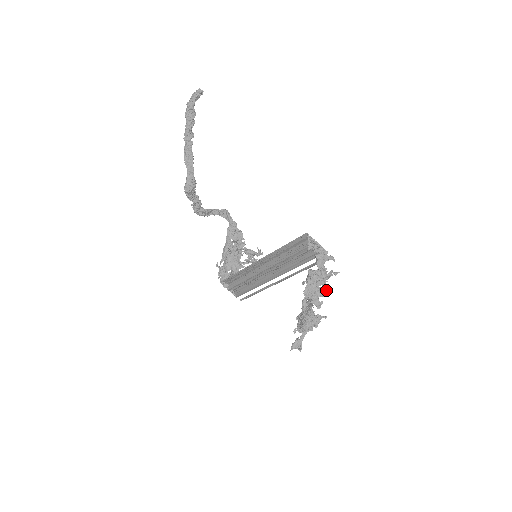
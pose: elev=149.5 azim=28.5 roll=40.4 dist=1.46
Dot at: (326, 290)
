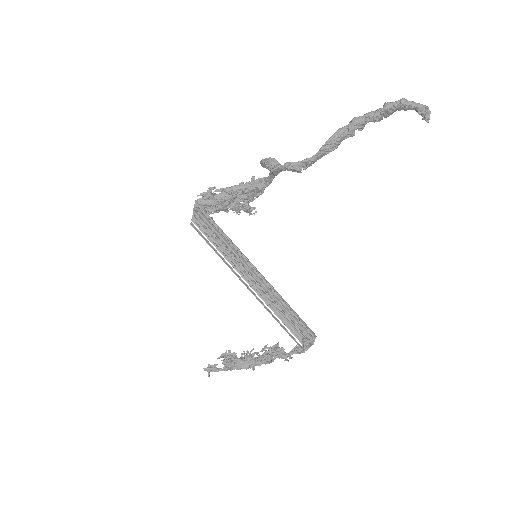
Dot at: (272, 361)
